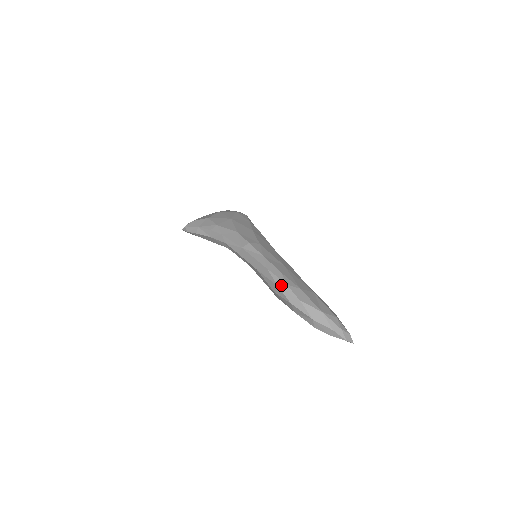
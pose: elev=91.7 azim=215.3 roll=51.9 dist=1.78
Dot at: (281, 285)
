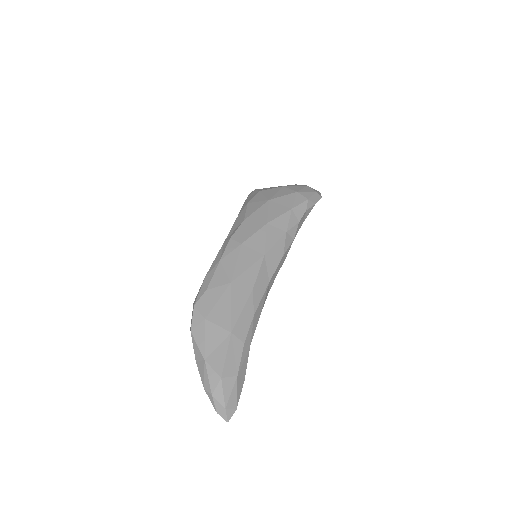
Dot at: (193, 303)
